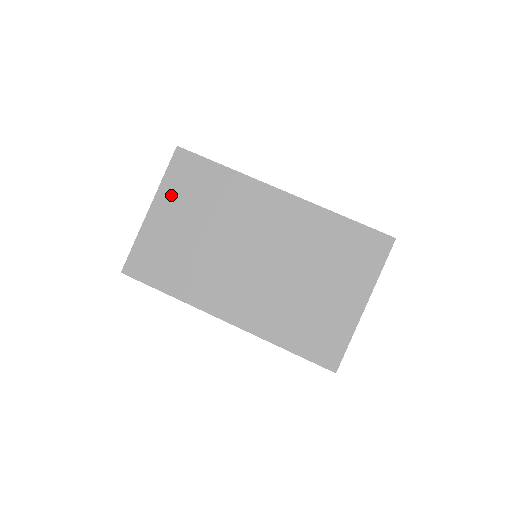
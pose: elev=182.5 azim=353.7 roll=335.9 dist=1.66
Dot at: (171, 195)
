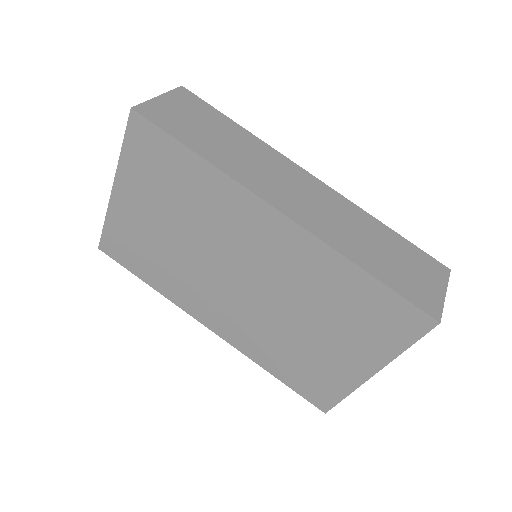
Dot at: (134, 178)
